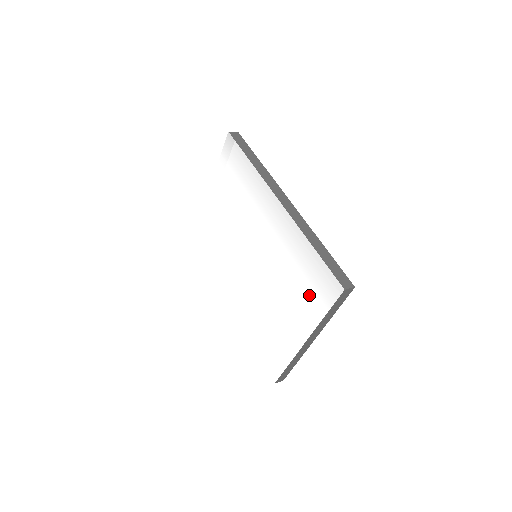
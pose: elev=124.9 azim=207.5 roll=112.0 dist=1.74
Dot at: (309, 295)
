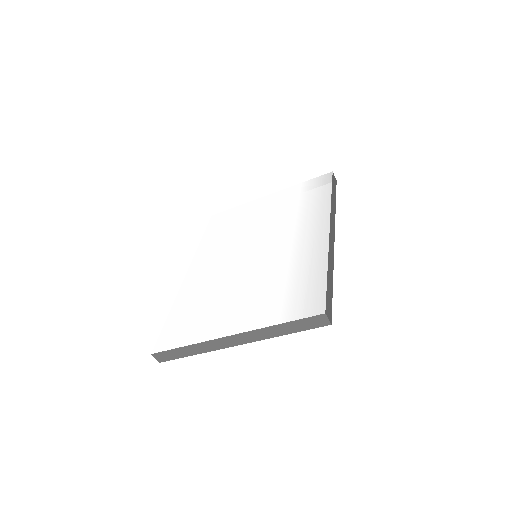
Dot at: (281, 301)
